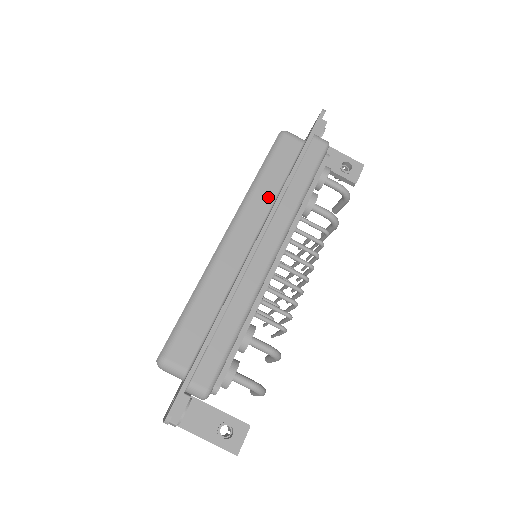
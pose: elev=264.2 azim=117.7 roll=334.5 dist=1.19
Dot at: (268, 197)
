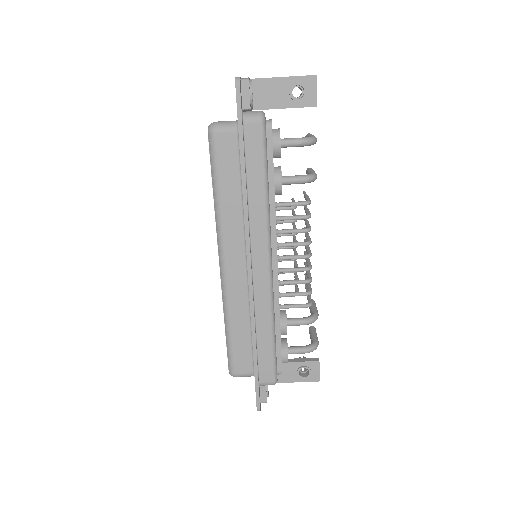
Dot at: (235, 213)
